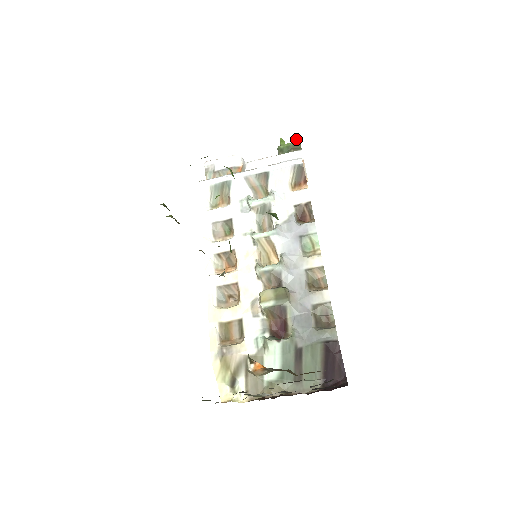
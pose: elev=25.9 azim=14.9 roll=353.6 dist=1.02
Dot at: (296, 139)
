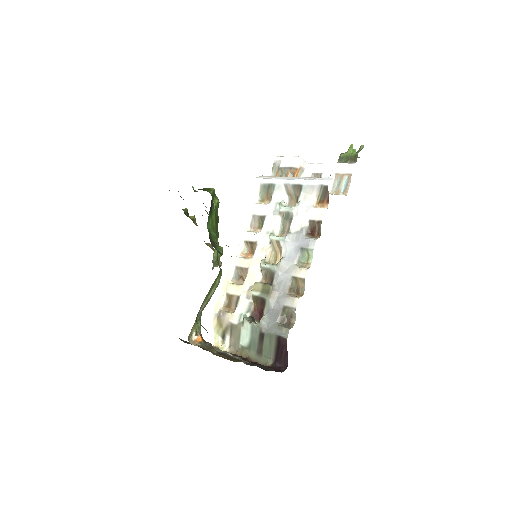
Dot at: (360, 149)
